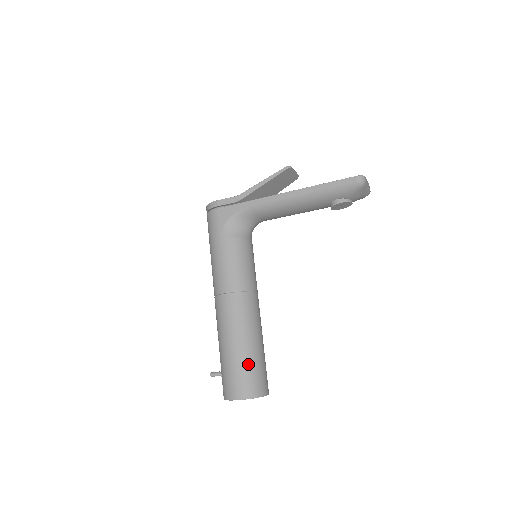
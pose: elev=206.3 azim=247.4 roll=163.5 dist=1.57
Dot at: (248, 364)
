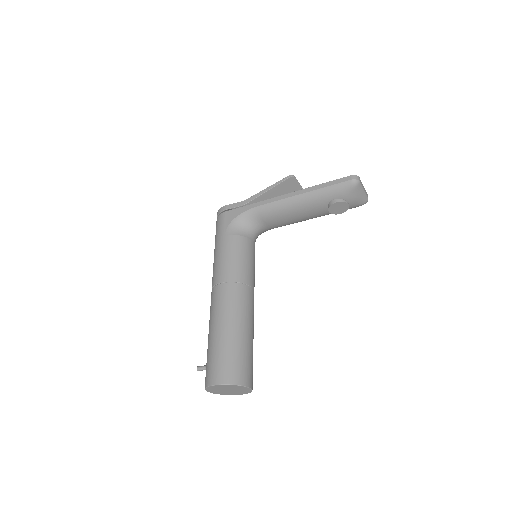
Dot at: (232, 350)
